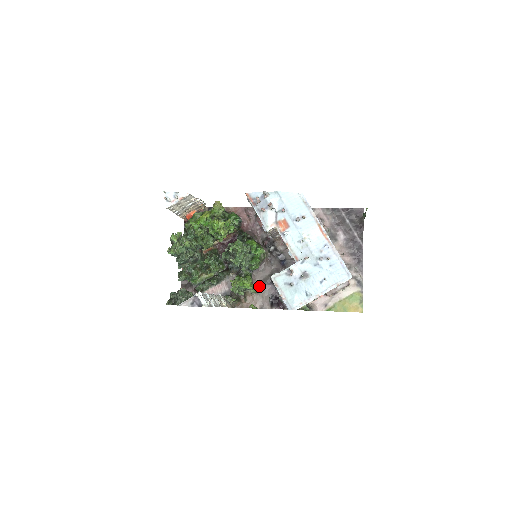
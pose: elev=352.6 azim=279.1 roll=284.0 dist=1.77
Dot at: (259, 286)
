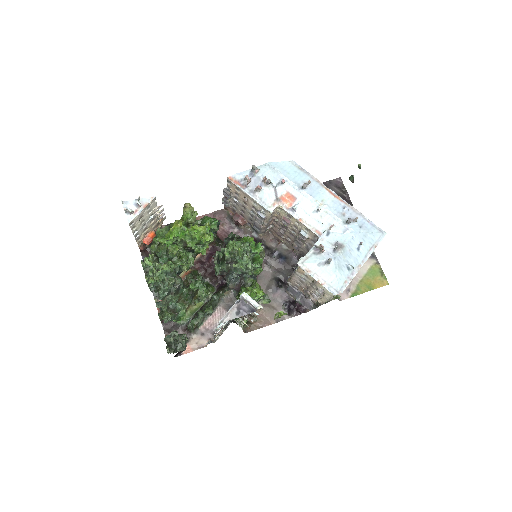
Dot at: occluded
